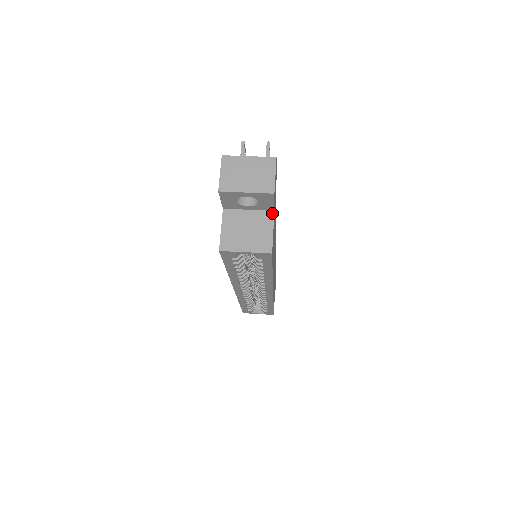
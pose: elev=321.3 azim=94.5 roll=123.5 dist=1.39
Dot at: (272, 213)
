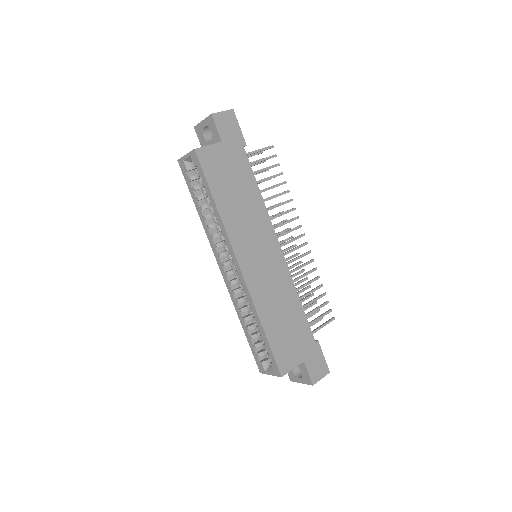
Dot at: (219, 142)
